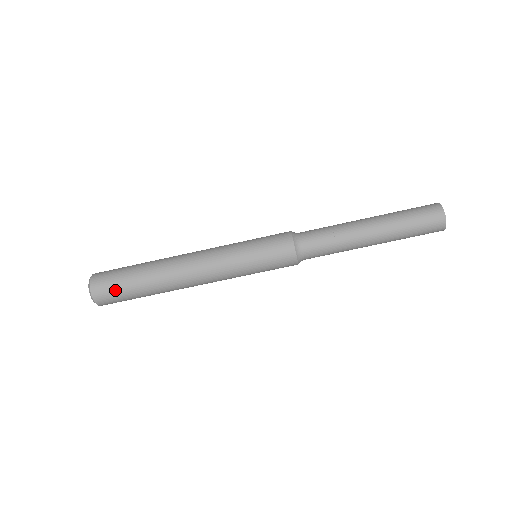
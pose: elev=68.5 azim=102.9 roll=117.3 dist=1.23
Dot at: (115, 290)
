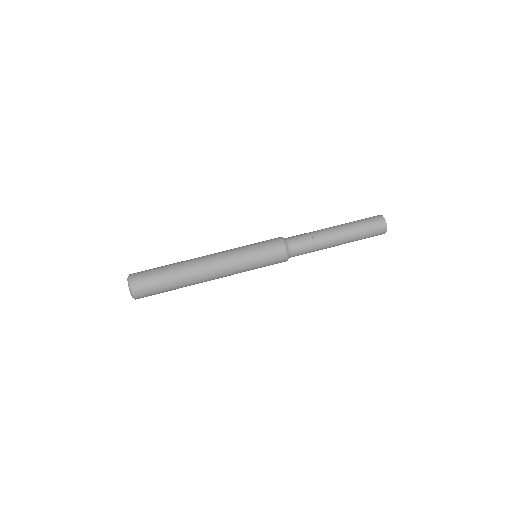
Dot at: (151, 289)
